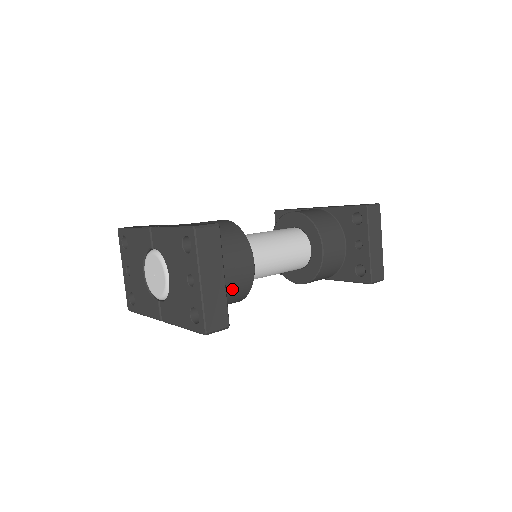
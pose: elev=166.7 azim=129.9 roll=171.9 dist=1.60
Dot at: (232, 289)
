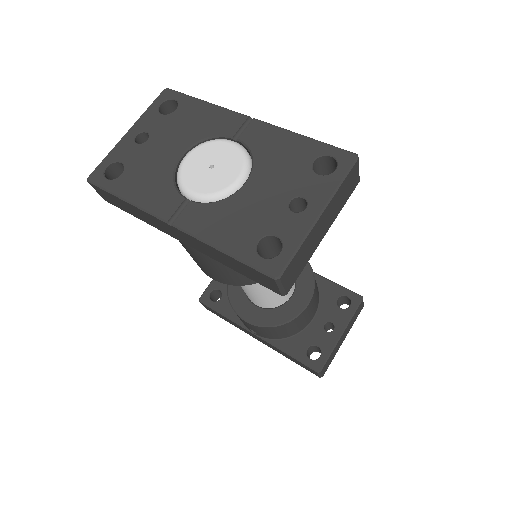
Dot at: occluded
